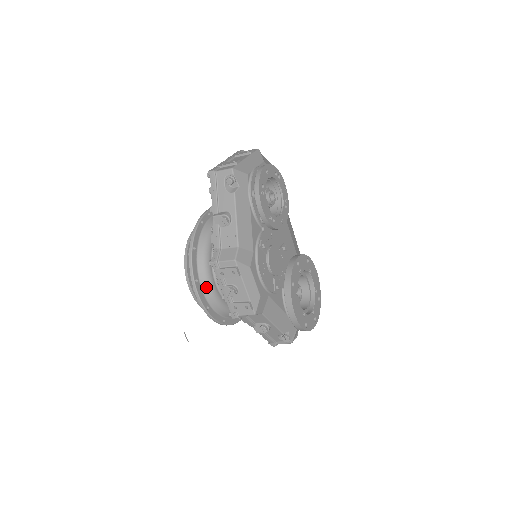
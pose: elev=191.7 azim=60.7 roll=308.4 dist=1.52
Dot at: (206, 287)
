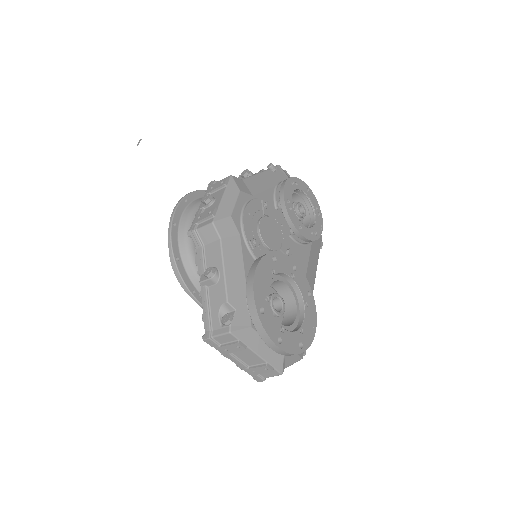
Dot at: (189, 211)
